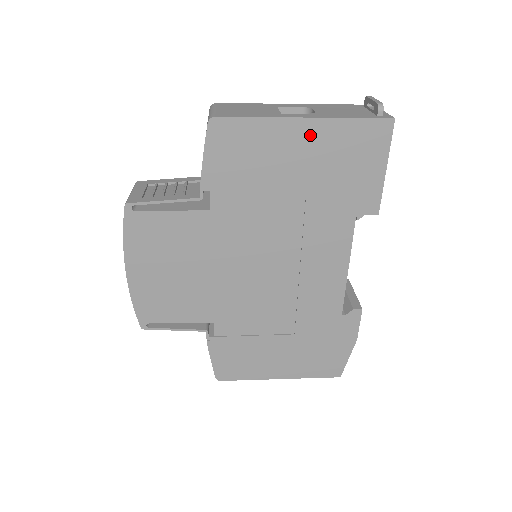
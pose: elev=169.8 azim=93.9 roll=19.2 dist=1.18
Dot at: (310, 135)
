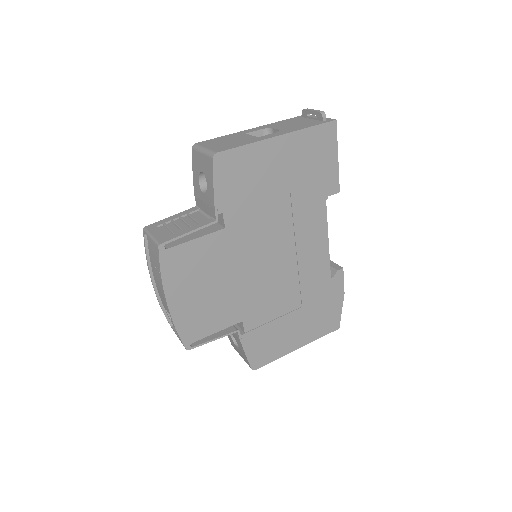
Dot at: (285, 147)
